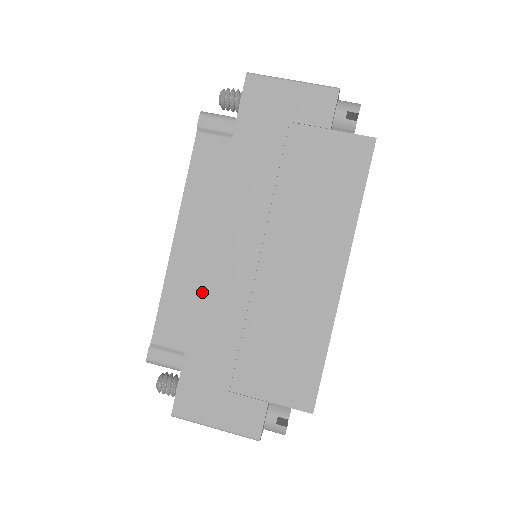
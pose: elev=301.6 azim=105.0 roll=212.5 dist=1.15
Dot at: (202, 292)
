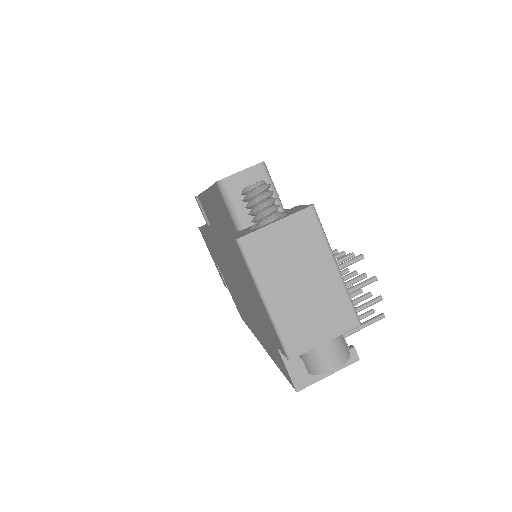
Dot at: occluded
